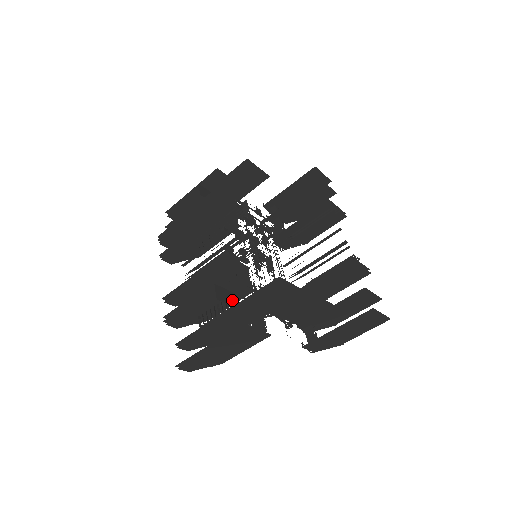
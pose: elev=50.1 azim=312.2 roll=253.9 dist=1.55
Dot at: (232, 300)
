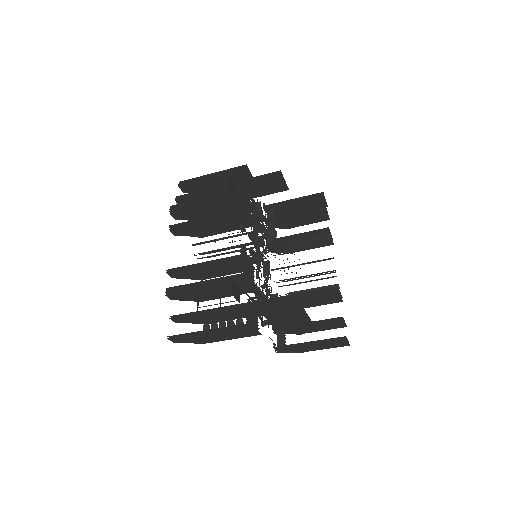
Dot at: (239, 296)
